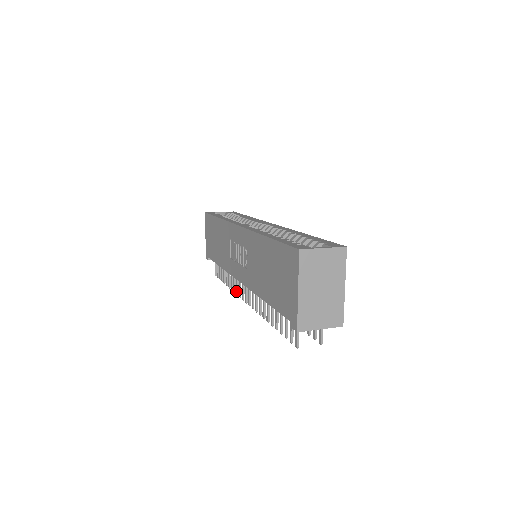
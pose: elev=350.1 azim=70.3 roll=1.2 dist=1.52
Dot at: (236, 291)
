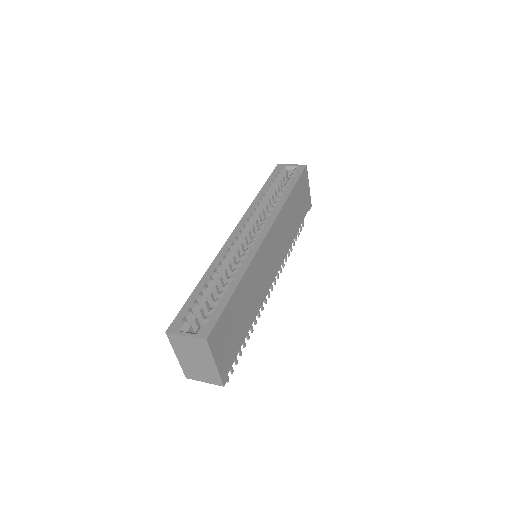
Dot at: occluded
